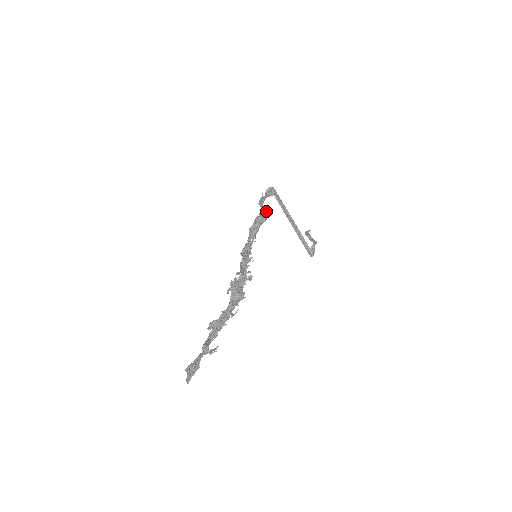
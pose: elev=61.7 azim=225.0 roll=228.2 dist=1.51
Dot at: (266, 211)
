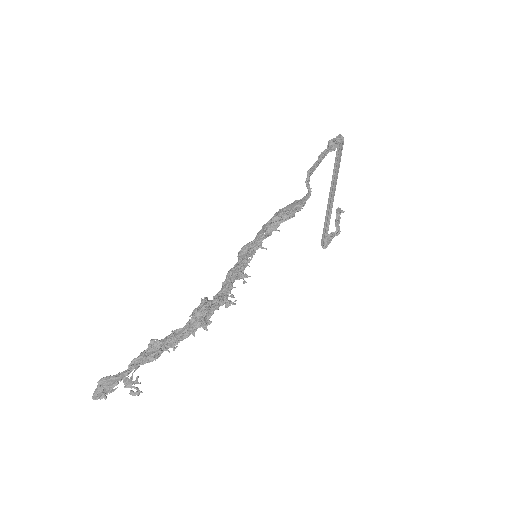
Dot at: (307, 199)
